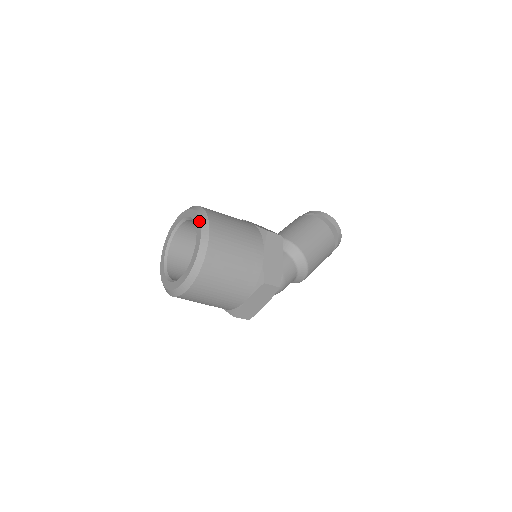
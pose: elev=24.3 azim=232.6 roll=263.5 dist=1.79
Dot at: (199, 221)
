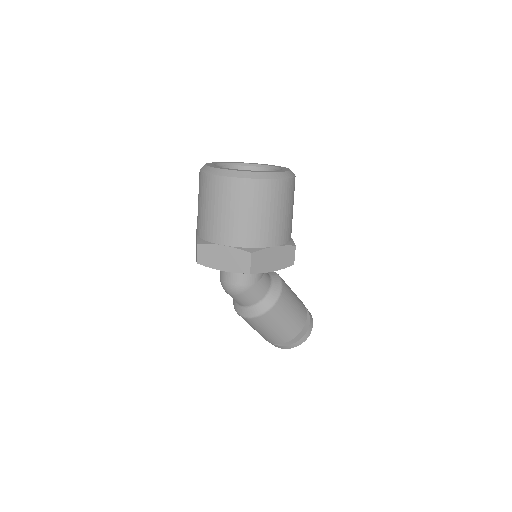
Dot at: (287, 170)
